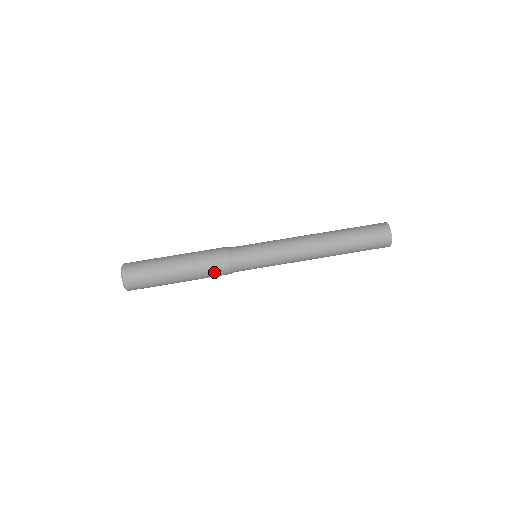
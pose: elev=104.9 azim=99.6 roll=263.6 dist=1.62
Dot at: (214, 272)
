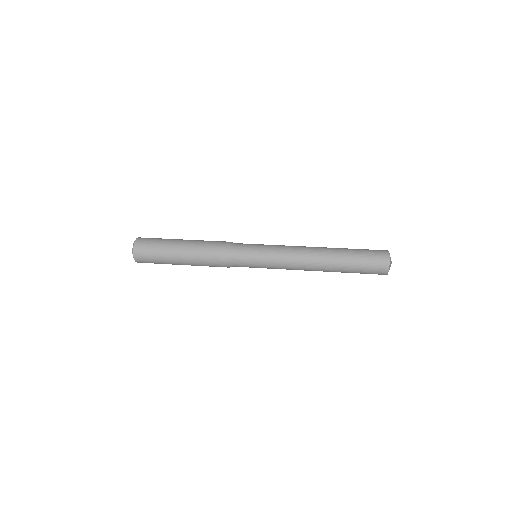
Dot at: (215, 244)
